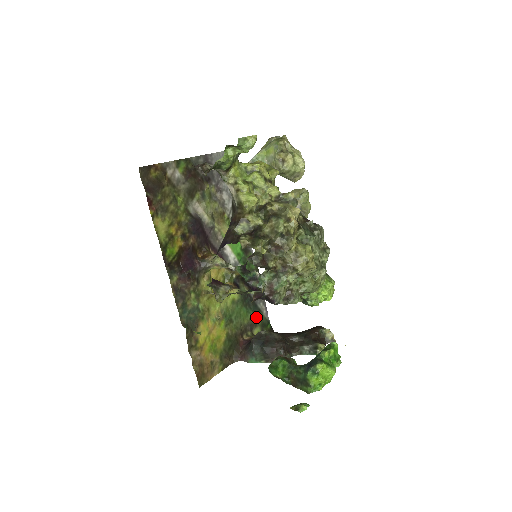
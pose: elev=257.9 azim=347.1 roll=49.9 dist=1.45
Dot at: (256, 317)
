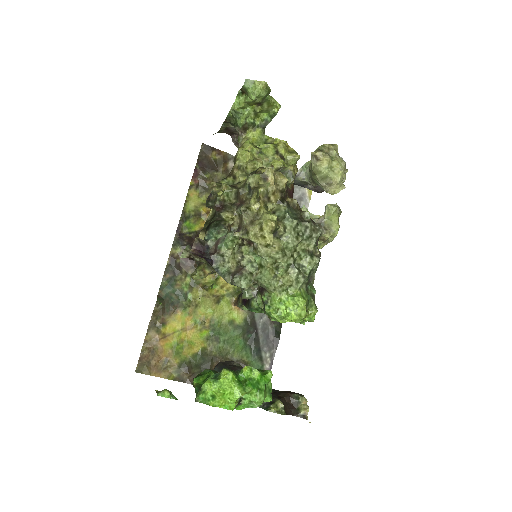
Dot at: (252, 362)
